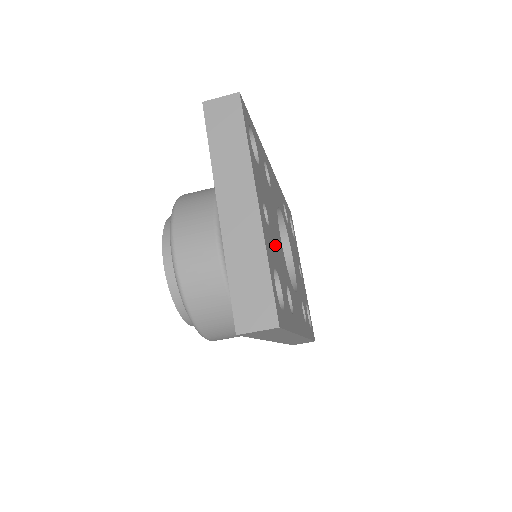
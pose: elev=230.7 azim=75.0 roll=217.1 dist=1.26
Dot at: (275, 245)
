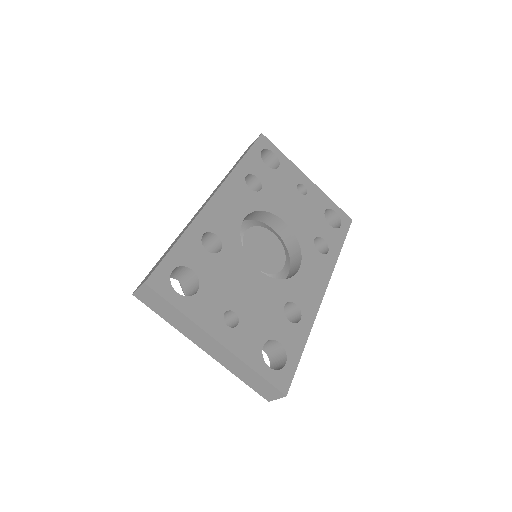
Dot at: (254, 312)
